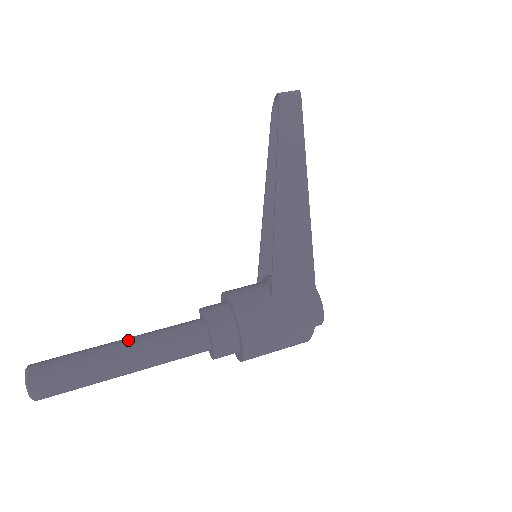
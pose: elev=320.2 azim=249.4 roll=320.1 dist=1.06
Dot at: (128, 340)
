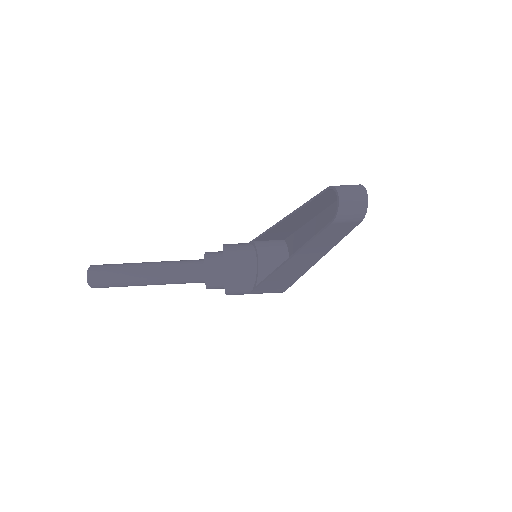
Dot at: (152, 278)
